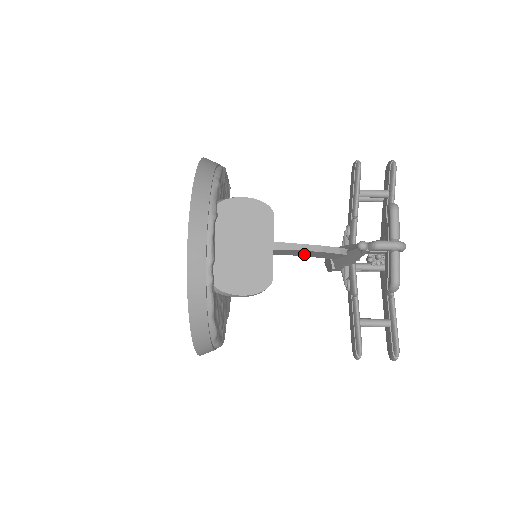
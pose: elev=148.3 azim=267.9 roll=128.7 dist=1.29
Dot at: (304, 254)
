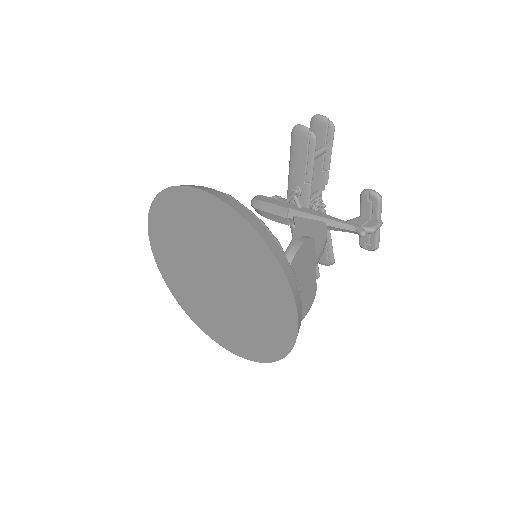
Dot at: occluded
